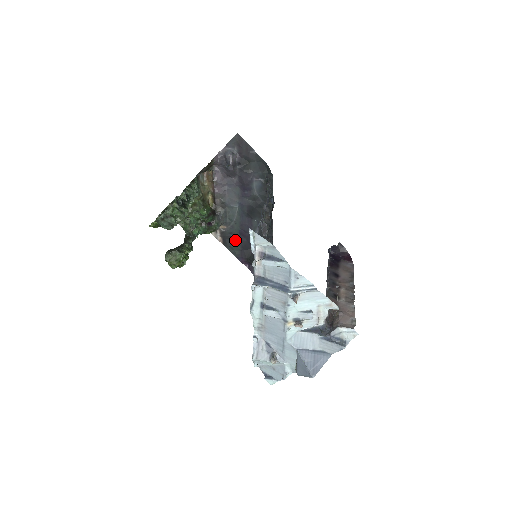
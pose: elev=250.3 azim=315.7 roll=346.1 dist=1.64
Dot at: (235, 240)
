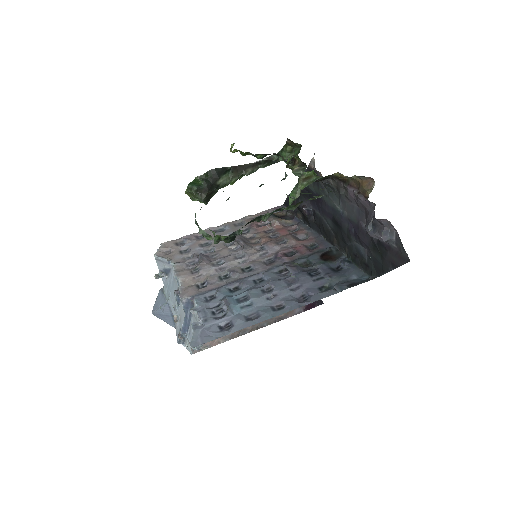
Dot at: (313, 186)
